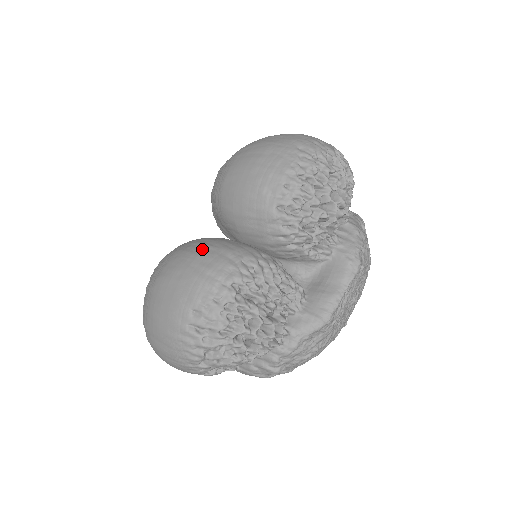
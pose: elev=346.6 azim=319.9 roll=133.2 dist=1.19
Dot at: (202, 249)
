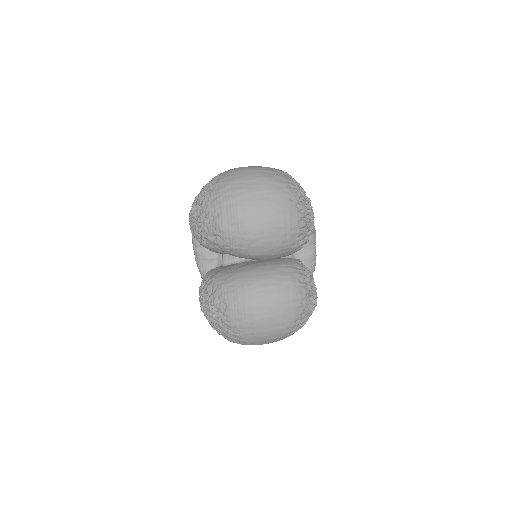
Dot at: (275, 291)
